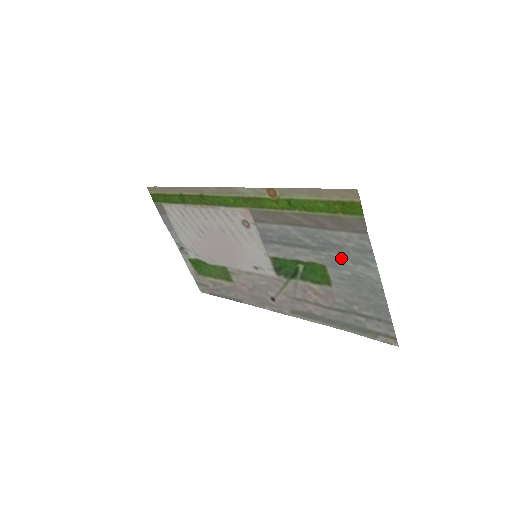
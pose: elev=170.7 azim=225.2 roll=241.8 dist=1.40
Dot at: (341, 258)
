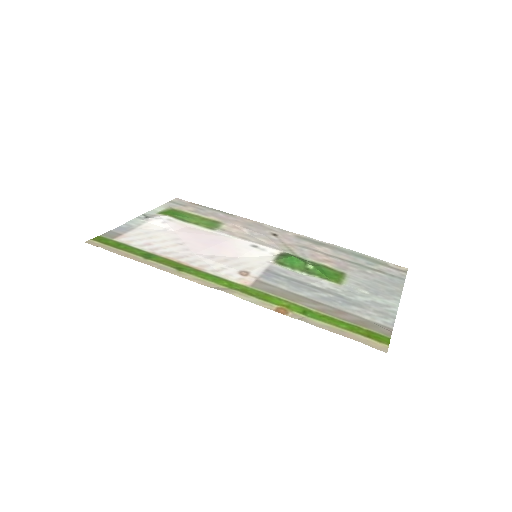
Dot at: (360, 299)
